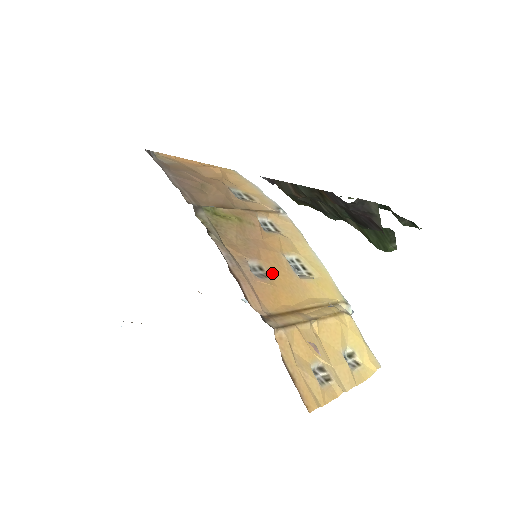
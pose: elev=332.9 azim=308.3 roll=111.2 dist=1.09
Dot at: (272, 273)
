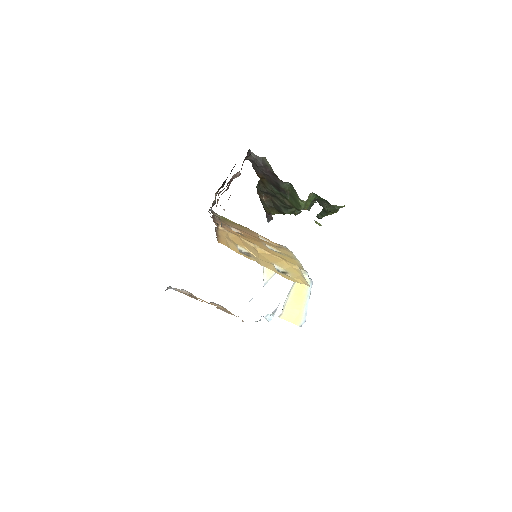
Dot at: (246, 237)
